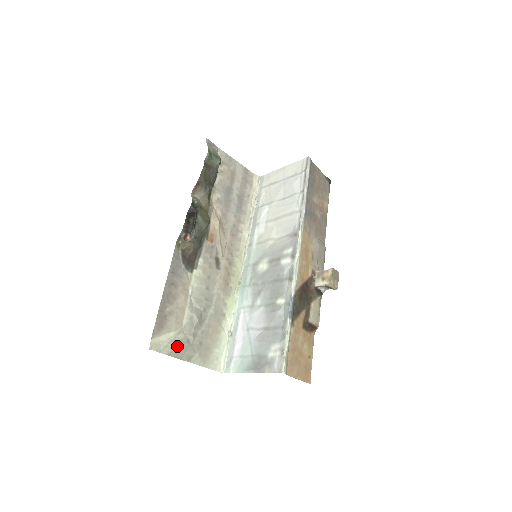
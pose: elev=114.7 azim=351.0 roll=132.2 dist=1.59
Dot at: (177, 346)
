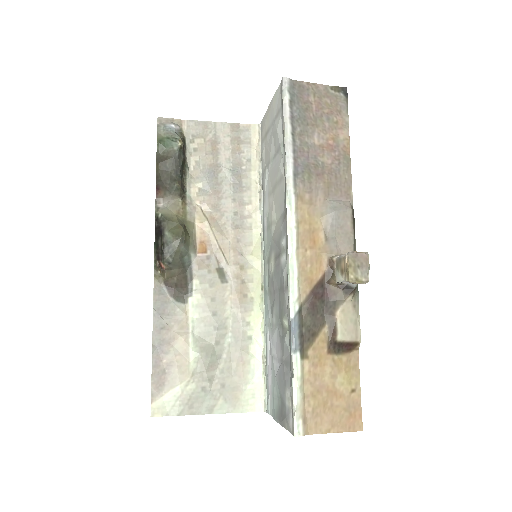
Dot at: (189, 400)
